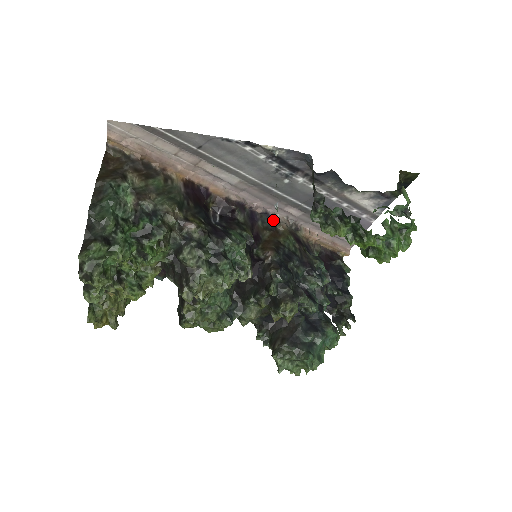
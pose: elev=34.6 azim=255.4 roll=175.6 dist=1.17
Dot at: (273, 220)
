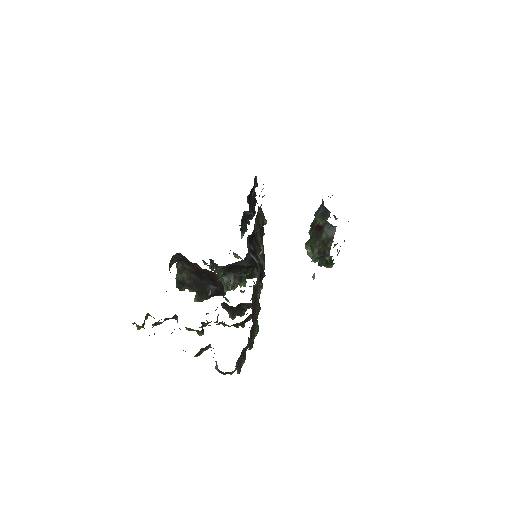
Dot at: occluded
